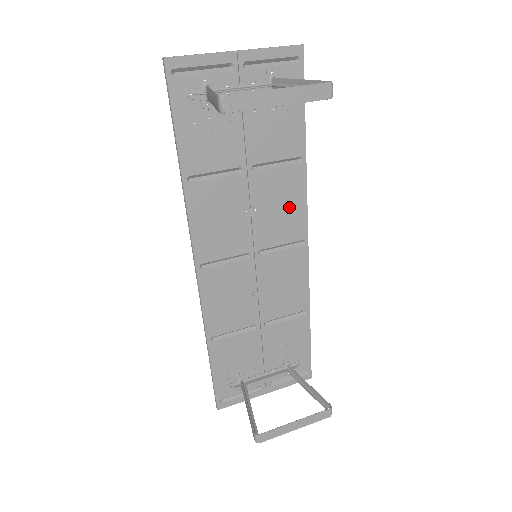
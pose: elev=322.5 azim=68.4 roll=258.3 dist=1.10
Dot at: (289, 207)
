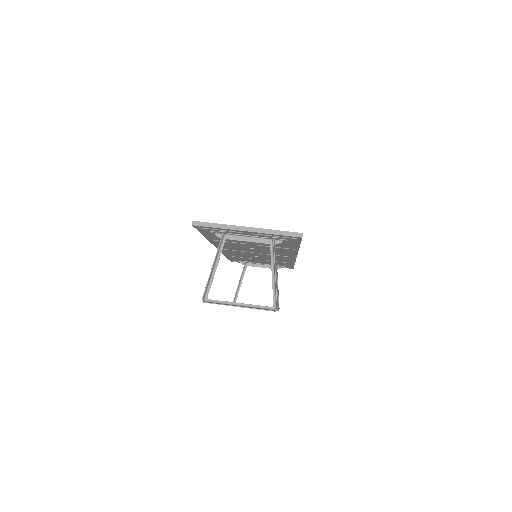
Dot at: (283, 252)
